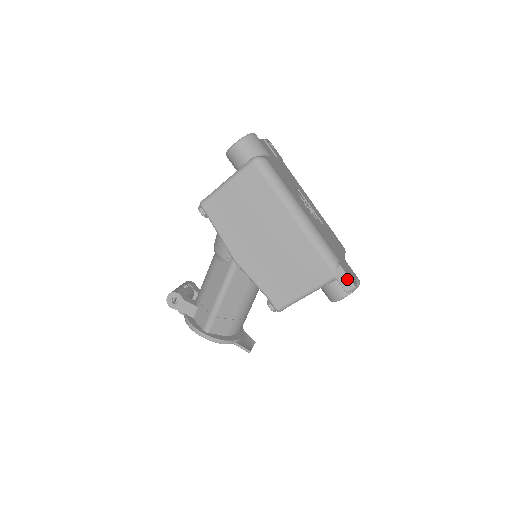
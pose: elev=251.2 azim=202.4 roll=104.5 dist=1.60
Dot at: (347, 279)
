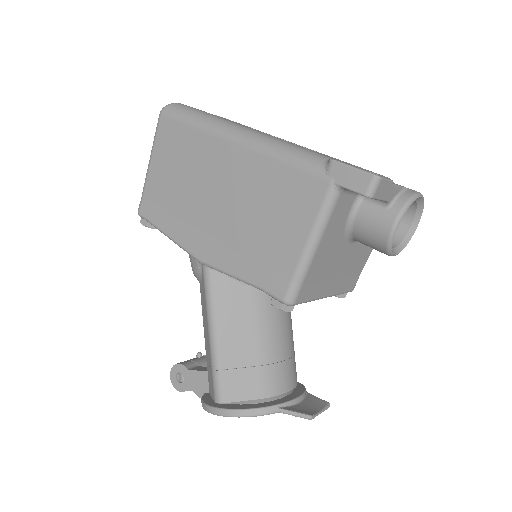
Dot at: (353, 172)
